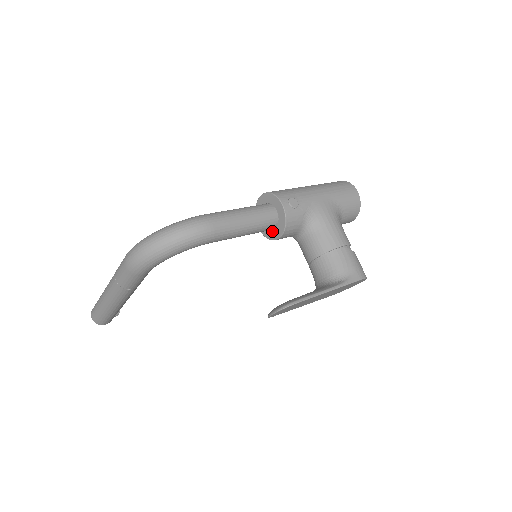
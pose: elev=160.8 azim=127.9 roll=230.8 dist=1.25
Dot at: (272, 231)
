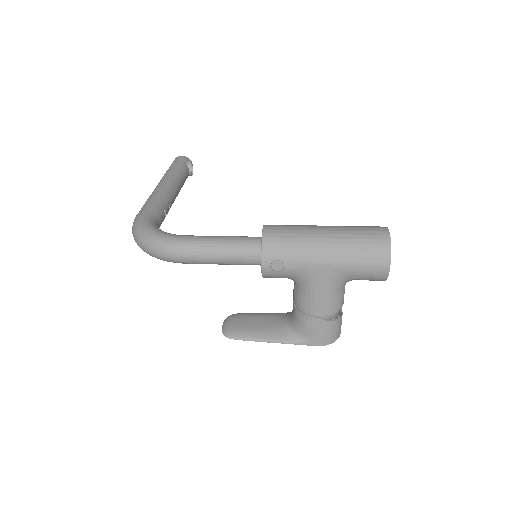
Dot at: occluded
